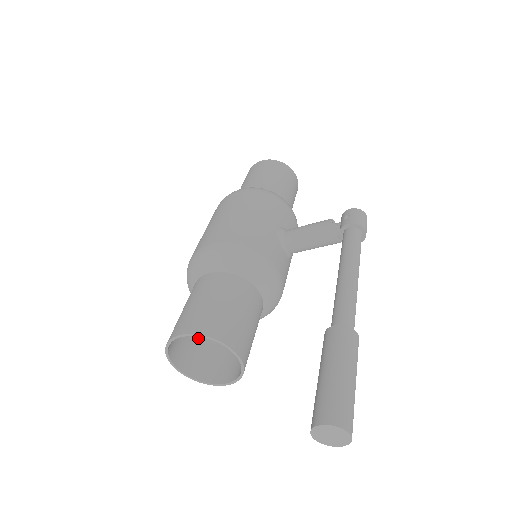
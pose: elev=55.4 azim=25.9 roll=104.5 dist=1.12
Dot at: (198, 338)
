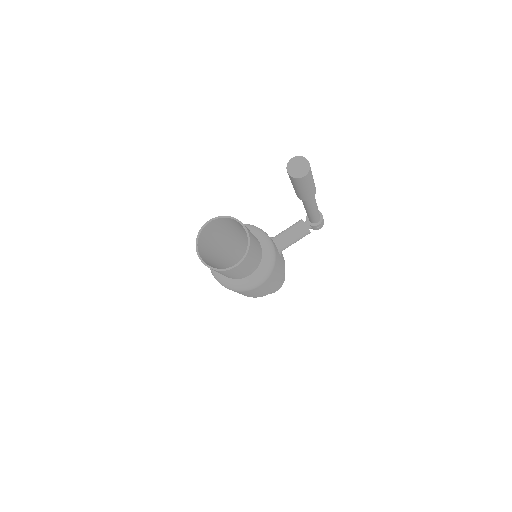
Dot at: occluded
